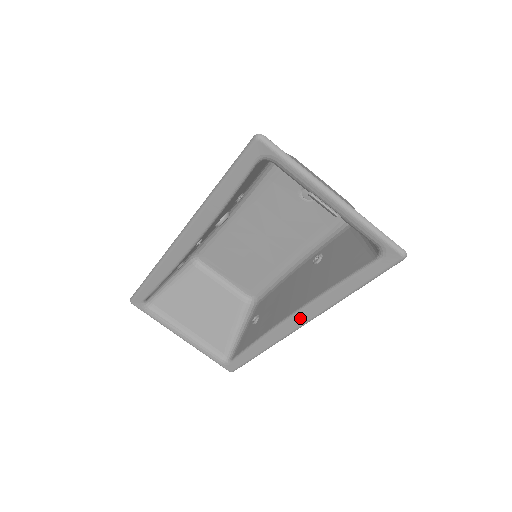
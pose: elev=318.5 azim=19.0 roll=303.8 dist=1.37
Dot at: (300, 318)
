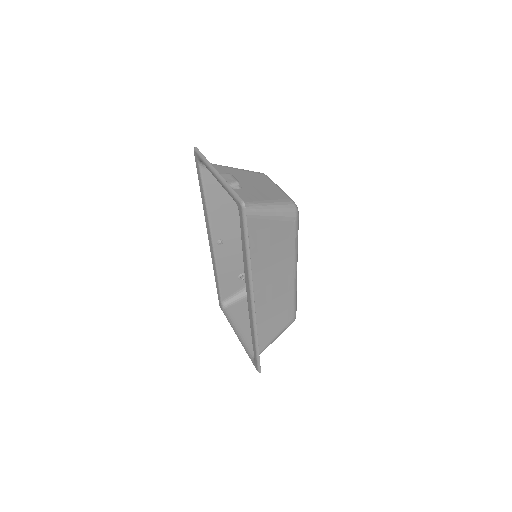
Dot at: (248, 292)
